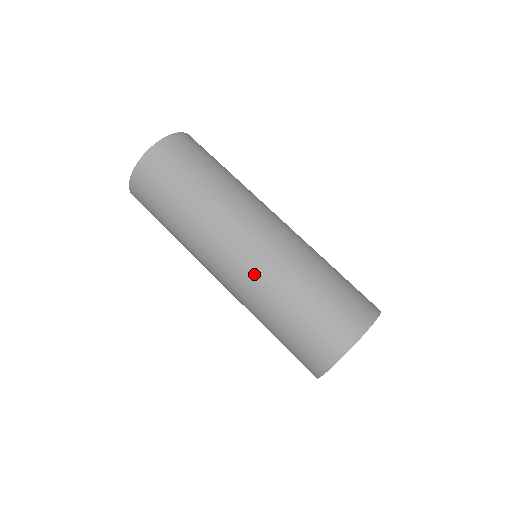
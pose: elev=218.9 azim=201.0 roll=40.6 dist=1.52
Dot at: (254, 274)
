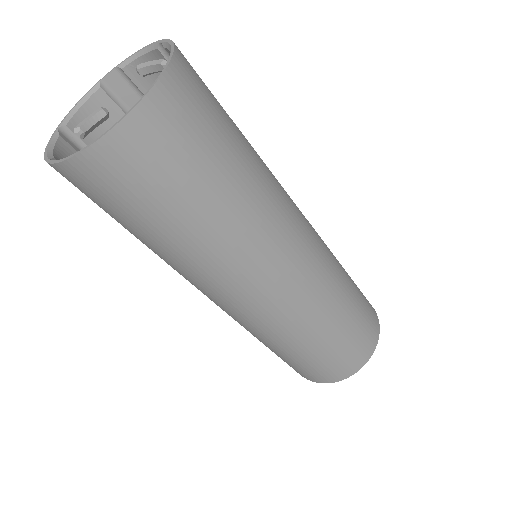
Dot at: (278, 318)
